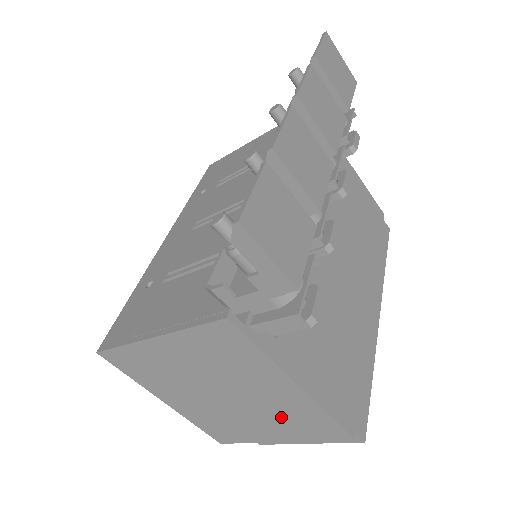
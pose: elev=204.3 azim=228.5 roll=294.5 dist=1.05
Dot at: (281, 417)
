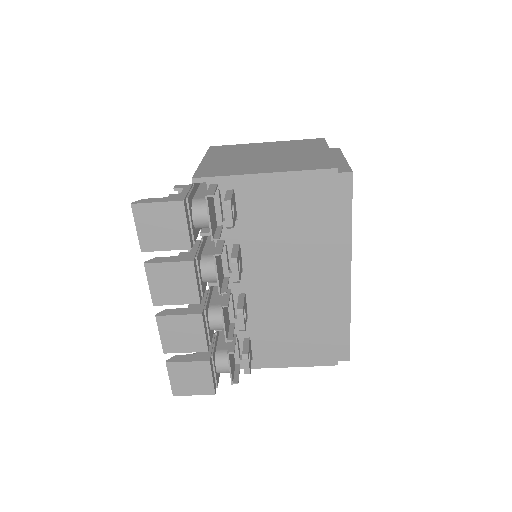
Dot at: occluded
